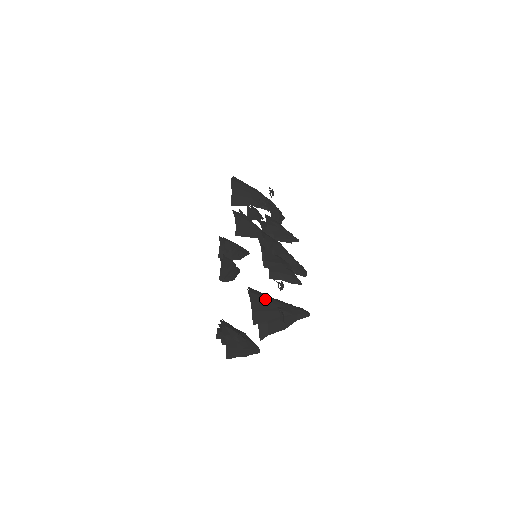
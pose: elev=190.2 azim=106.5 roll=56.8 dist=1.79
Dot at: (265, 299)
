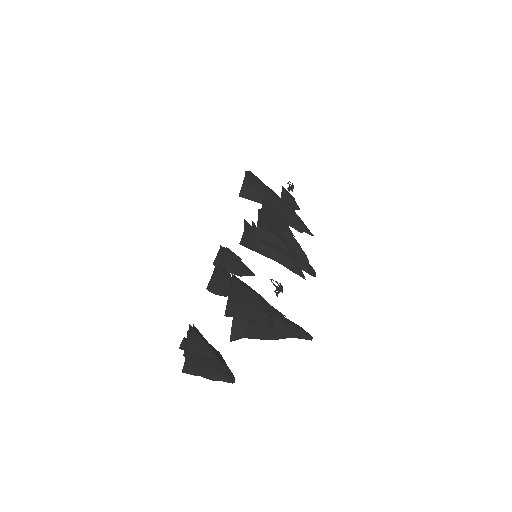
Dot at: (251, 293)
